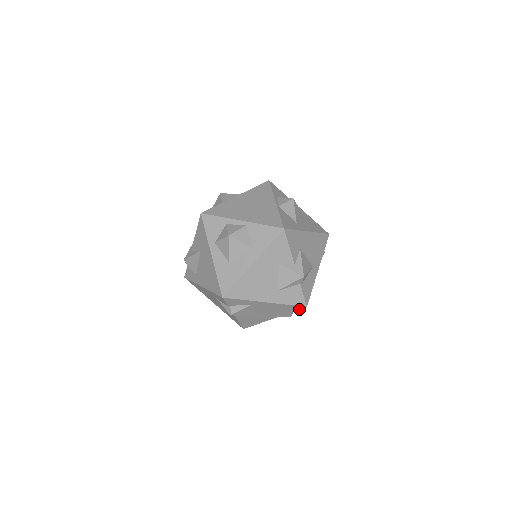
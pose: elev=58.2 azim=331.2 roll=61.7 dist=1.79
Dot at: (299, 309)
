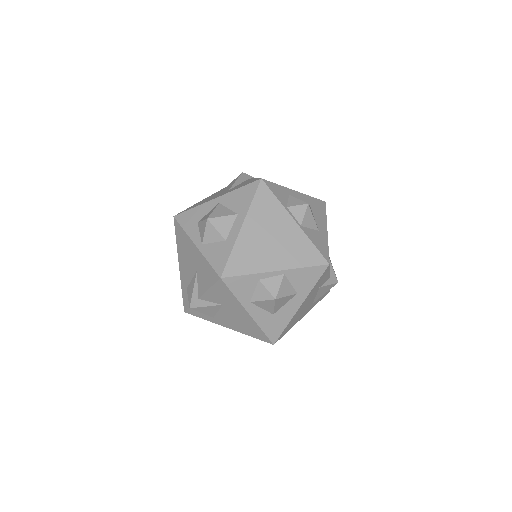
Dot at: occluded
